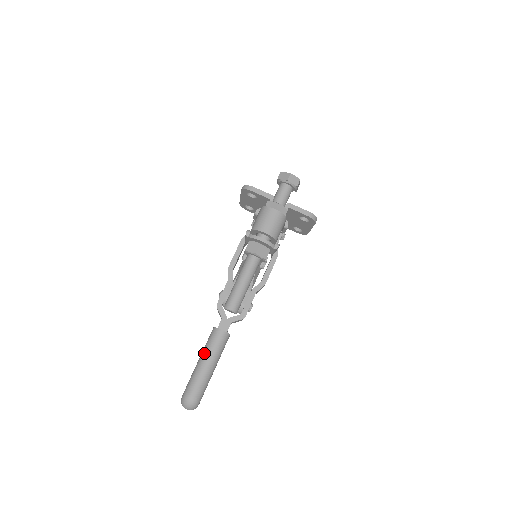
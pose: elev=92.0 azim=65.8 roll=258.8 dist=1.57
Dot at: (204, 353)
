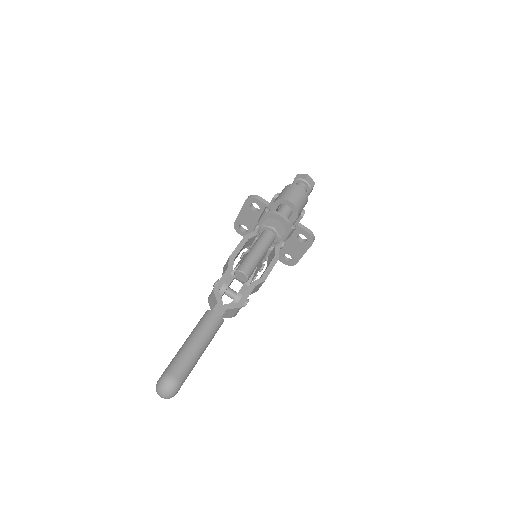
Dot at: (194, 333)
